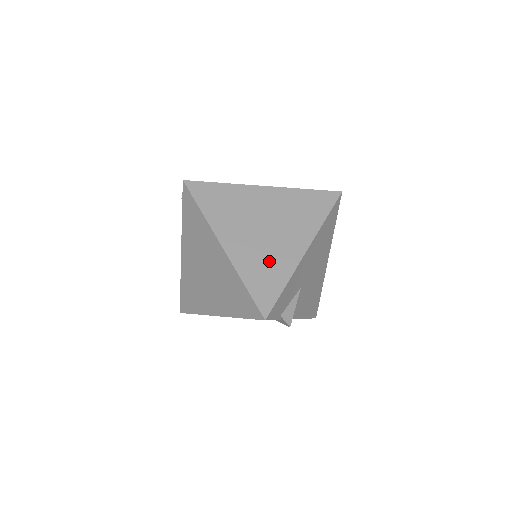
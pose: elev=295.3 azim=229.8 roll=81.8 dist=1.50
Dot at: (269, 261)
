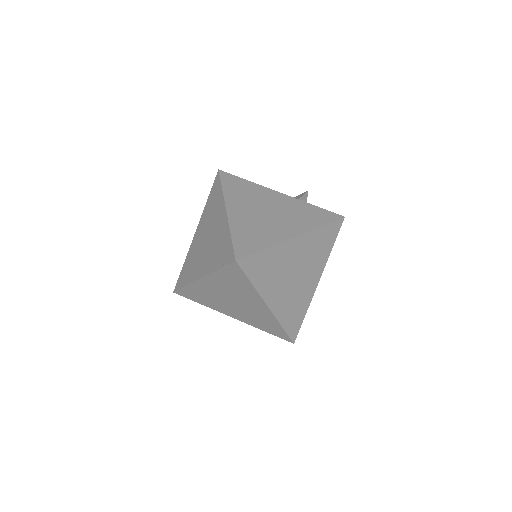
Dot at: (297, 302)
